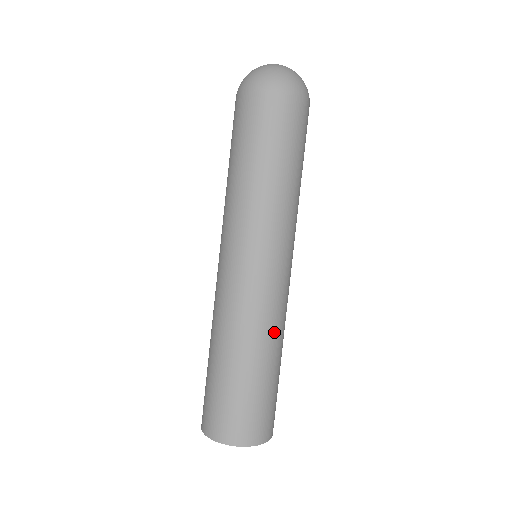
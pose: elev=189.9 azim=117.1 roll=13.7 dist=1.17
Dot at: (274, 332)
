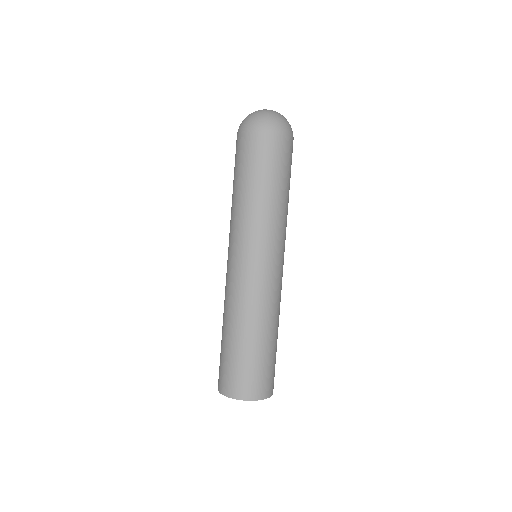
Dot at: occluded
